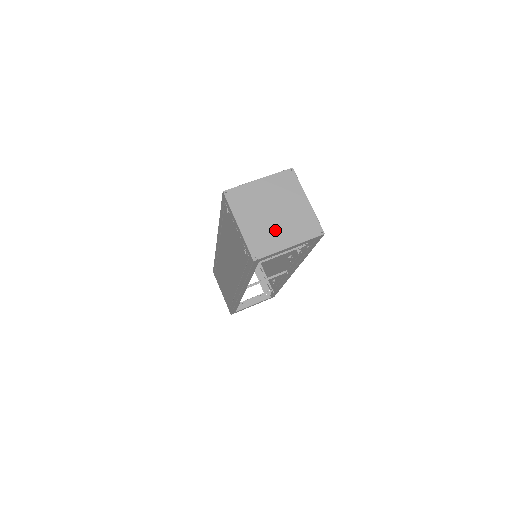
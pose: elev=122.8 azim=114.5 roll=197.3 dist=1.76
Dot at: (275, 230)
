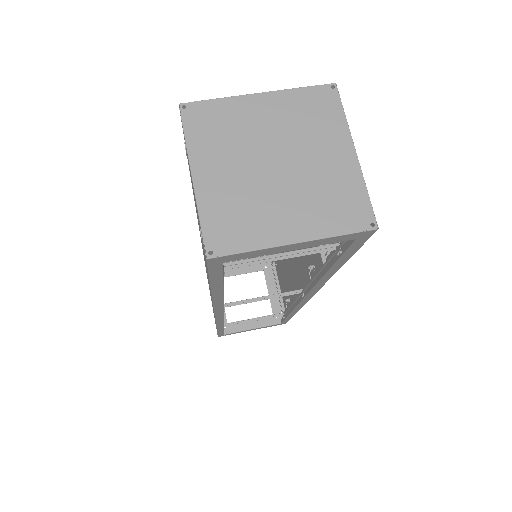
Dot at: (270, 201)
